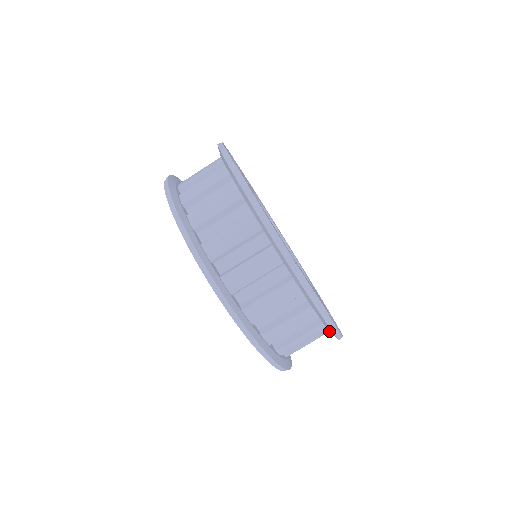
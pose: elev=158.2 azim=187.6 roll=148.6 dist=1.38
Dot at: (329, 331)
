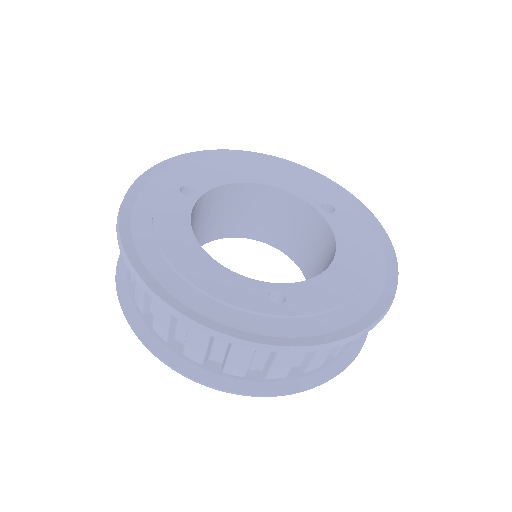
Dot at: occluded
